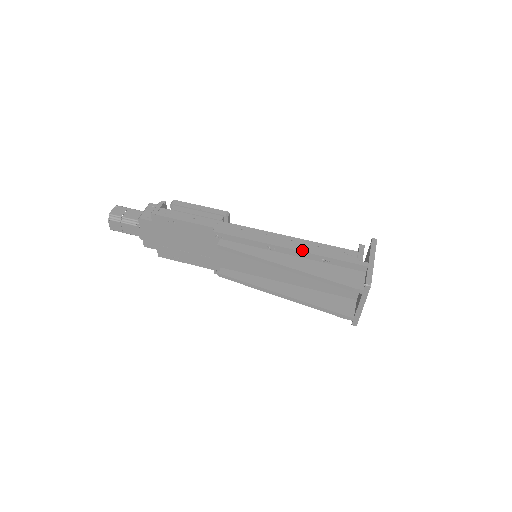
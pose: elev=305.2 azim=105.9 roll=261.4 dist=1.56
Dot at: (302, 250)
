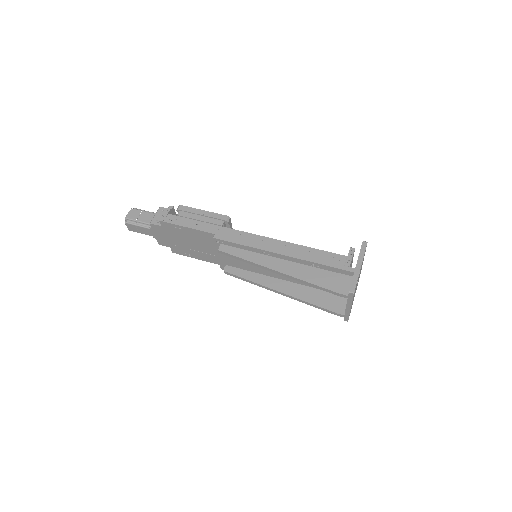
Dot at: (293, 256)
